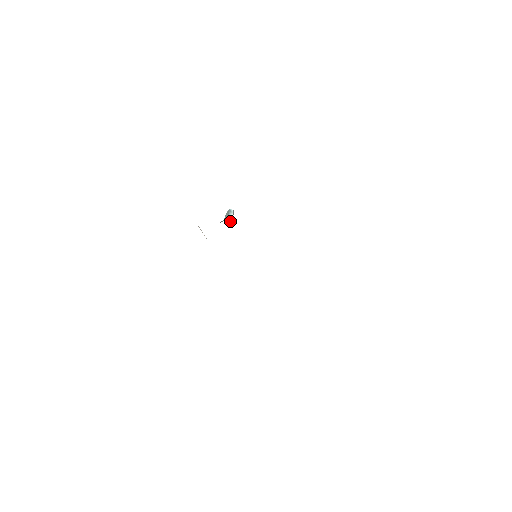
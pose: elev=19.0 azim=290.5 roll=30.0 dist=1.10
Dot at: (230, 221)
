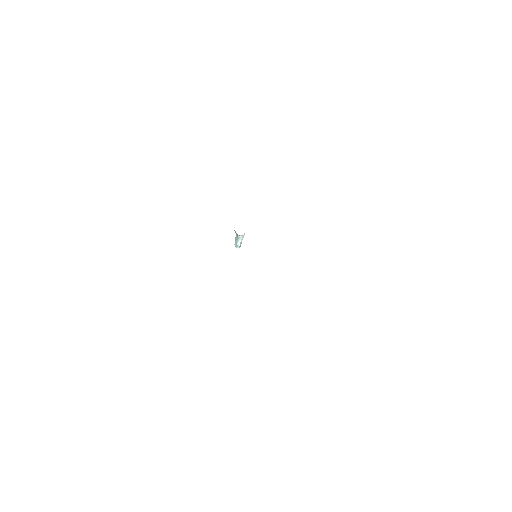
Dot at: (244, 233)
